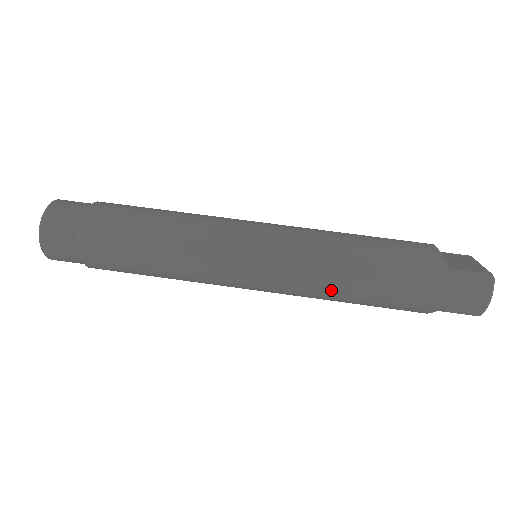
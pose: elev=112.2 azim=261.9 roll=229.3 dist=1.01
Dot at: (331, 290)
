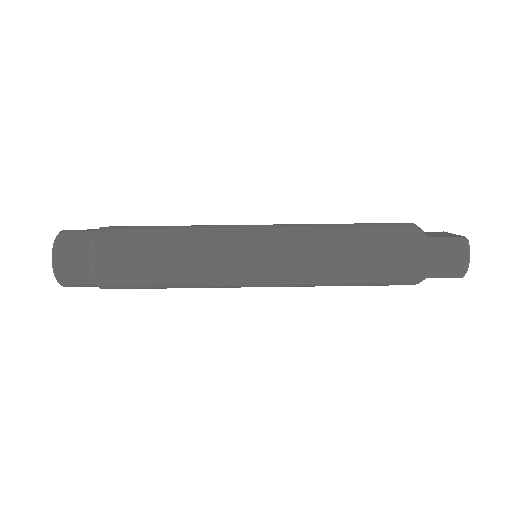
Dot at: (330, 272)
